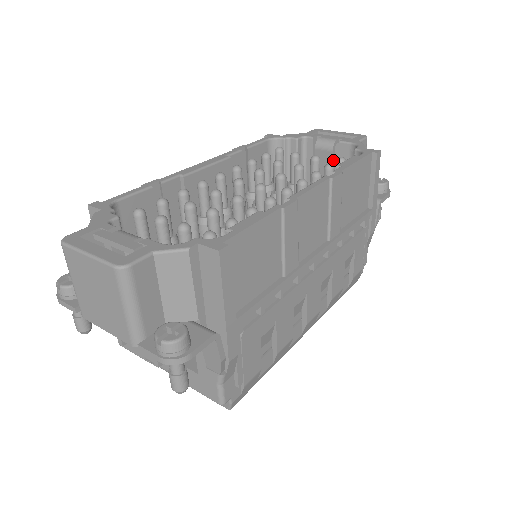
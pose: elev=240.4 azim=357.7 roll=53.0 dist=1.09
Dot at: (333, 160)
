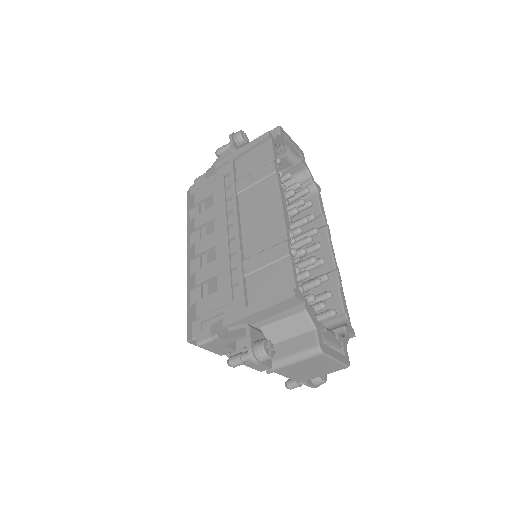
Dot at: (286, 167)
